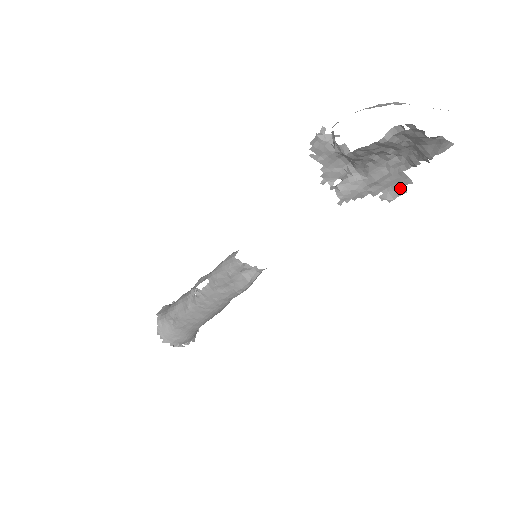
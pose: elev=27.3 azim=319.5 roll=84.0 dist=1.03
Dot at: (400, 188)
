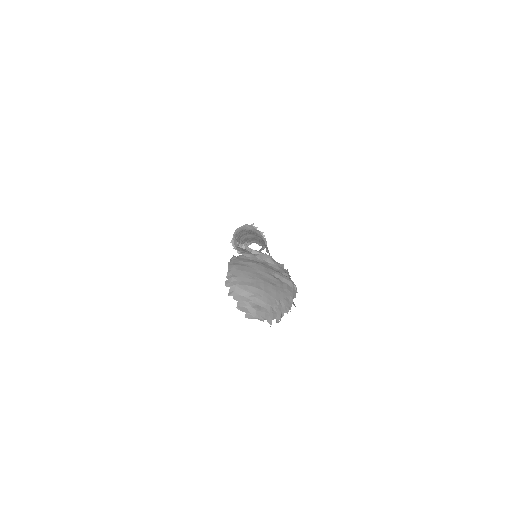
Dot at: occluded
